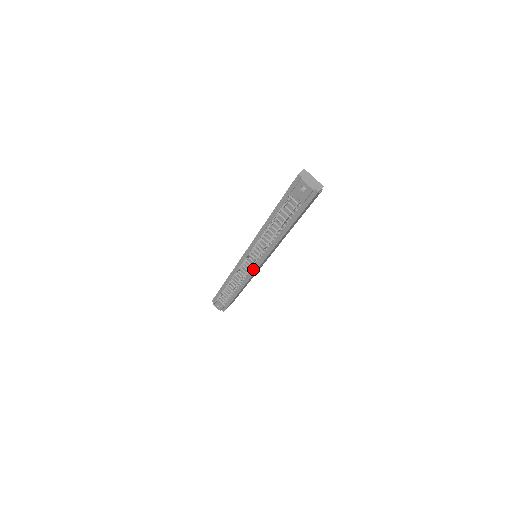
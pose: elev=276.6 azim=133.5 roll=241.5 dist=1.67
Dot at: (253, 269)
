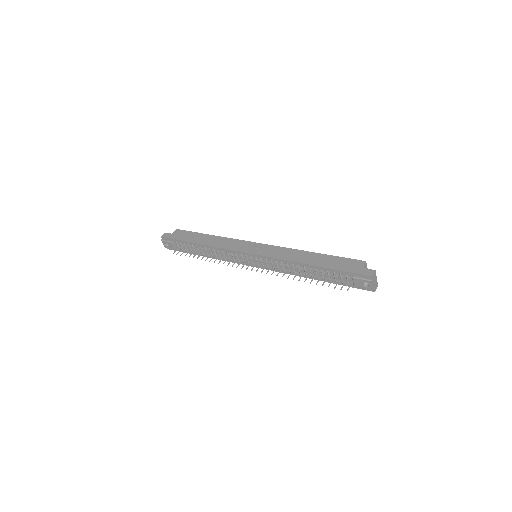
Dot at: (246, 263)
